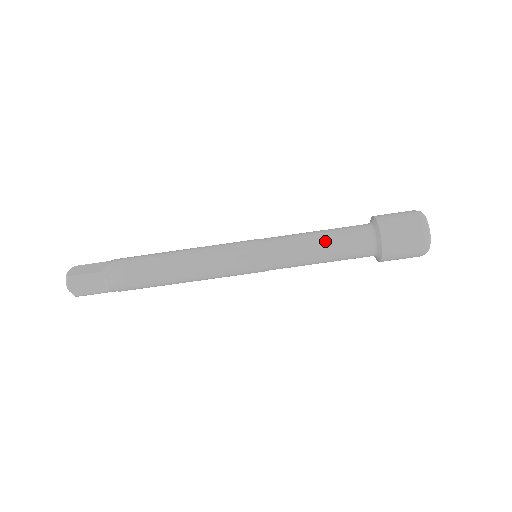
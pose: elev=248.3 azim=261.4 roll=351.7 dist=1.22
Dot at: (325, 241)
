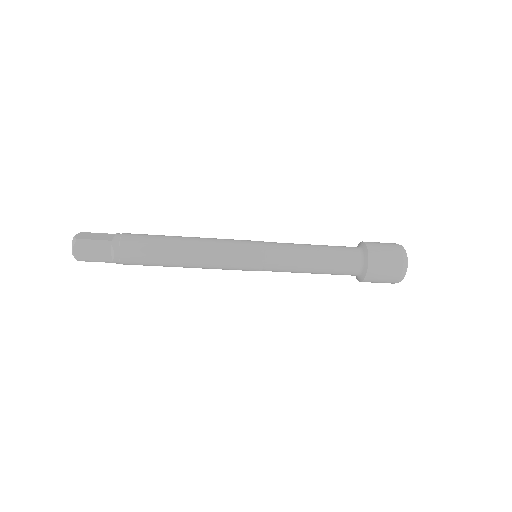
Dot at: (318, 273)
